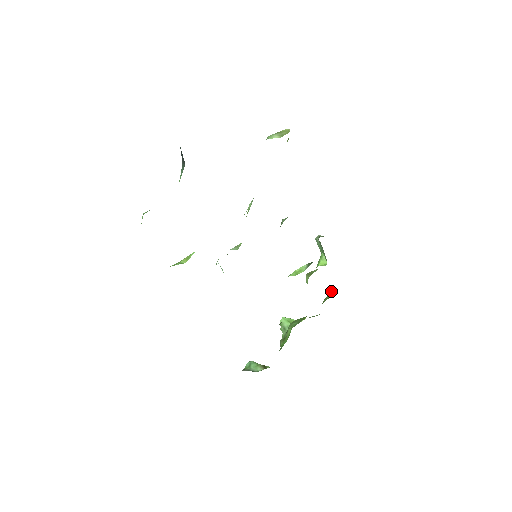
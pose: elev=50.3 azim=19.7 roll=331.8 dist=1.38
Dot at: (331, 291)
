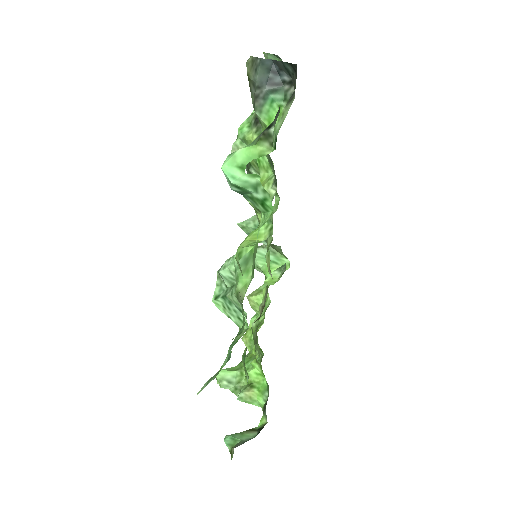
Dot at: occluded
